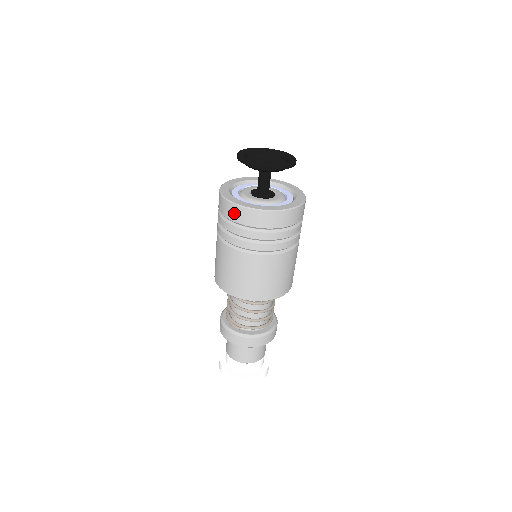
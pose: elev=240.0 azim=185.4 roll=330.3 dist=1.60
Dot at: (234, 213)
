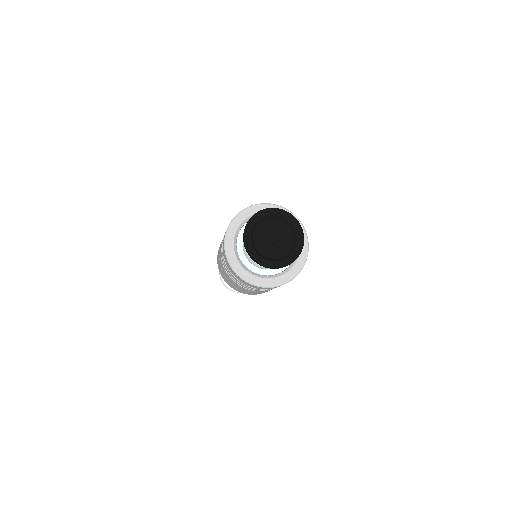
Dot at: occluded
